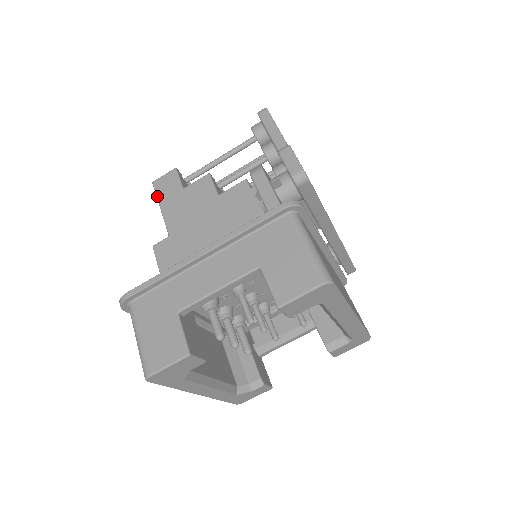
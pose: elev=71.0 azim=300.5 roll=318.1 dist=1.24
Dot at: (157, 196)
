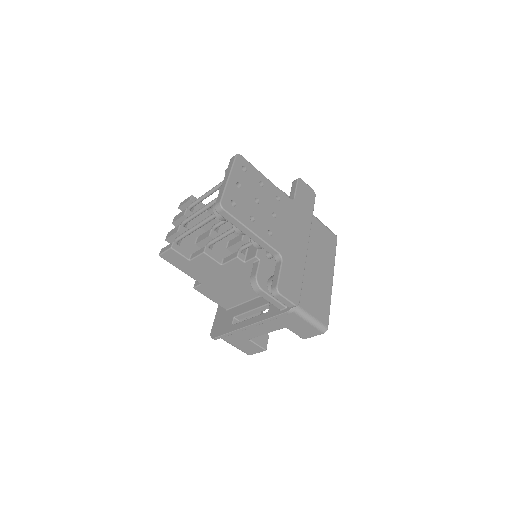
Dot at: (172, 264)
